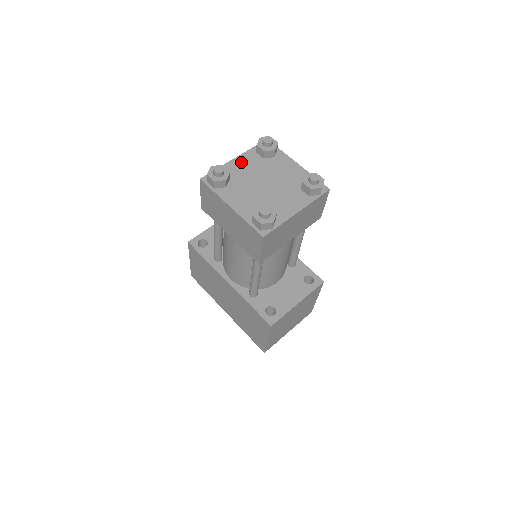
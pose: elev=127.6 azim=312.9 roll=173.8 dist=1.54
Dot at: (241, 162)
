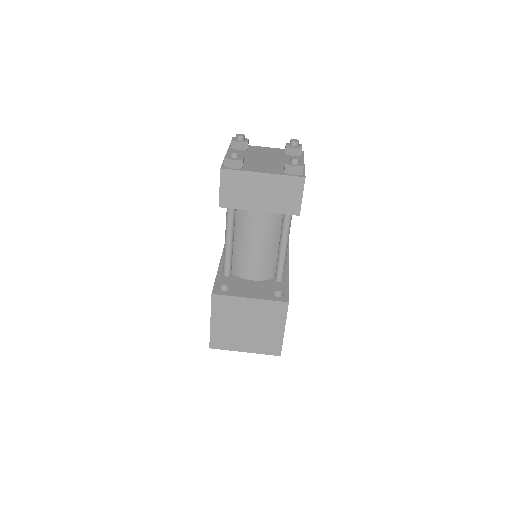
Dot at: (267, 149)
